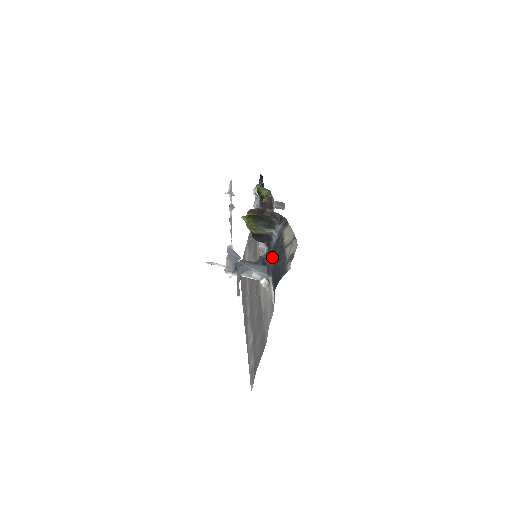
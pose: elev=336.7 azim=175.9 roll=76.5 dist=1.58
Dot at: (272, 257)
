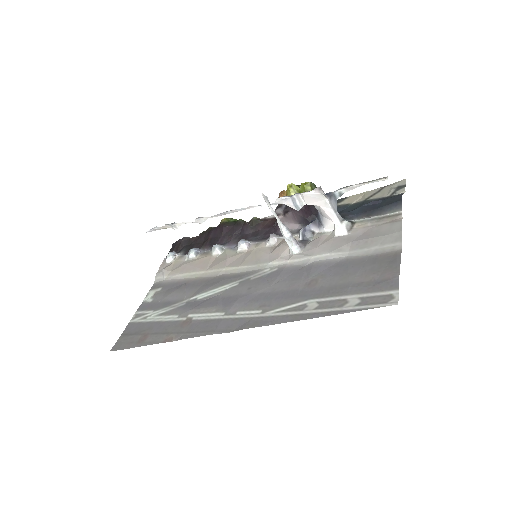
Dot at: (342, 212)
